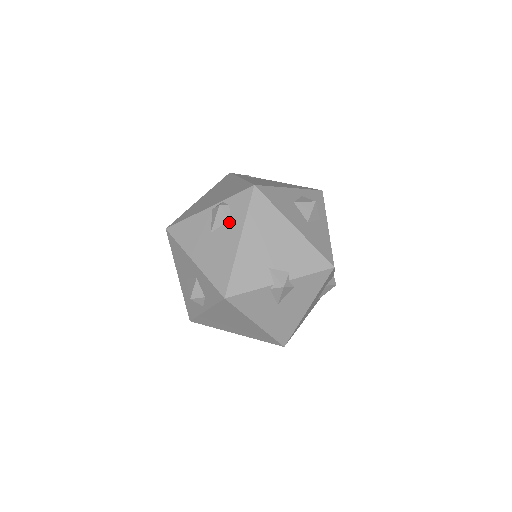
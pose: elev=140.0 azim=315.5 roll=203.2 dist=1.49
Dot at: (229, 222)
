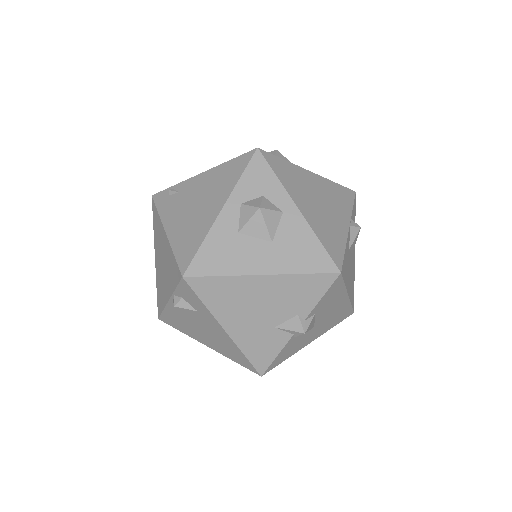
Dot at: (199, 314)
